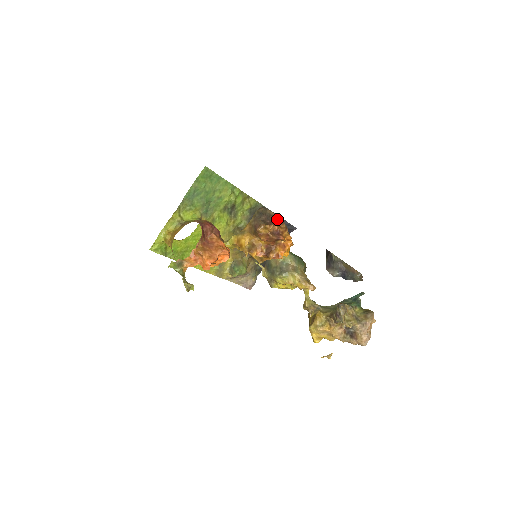
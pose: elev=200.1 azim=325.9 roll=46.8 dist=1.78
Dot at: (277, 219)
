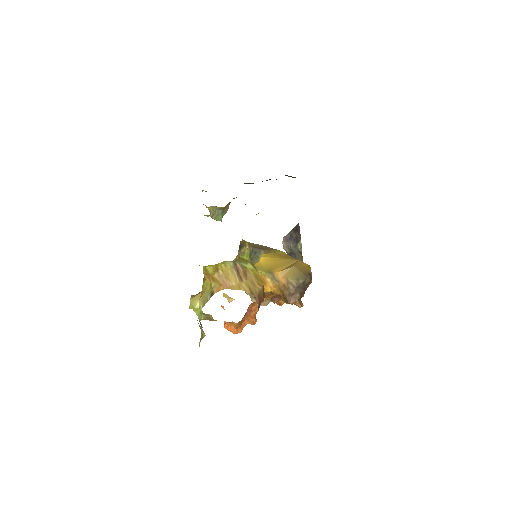
Dot at: occluded
